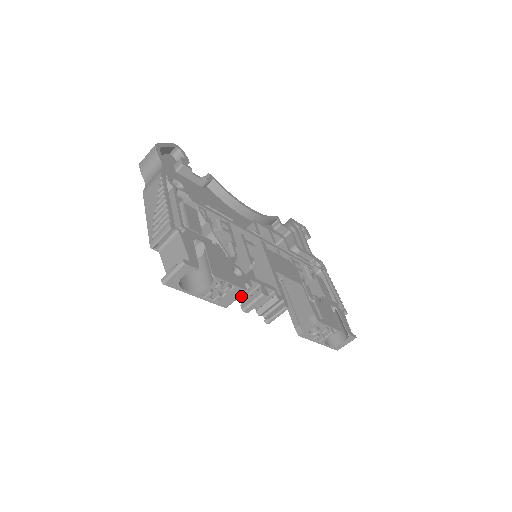
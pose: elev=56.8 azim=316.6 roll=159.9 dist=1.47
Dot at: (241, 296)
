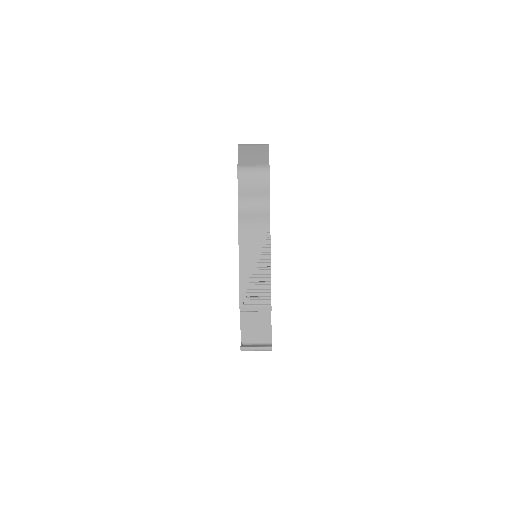
Dot at: occluded
